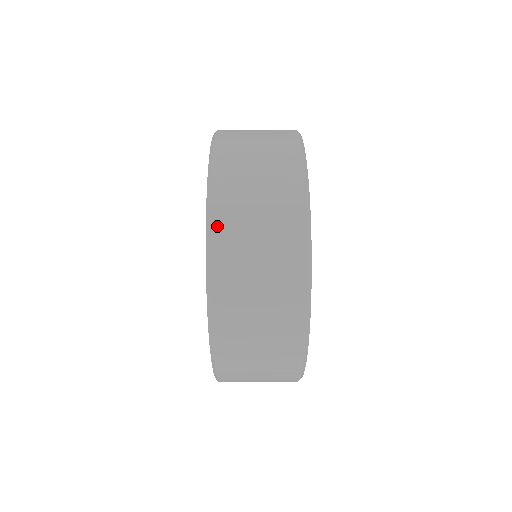
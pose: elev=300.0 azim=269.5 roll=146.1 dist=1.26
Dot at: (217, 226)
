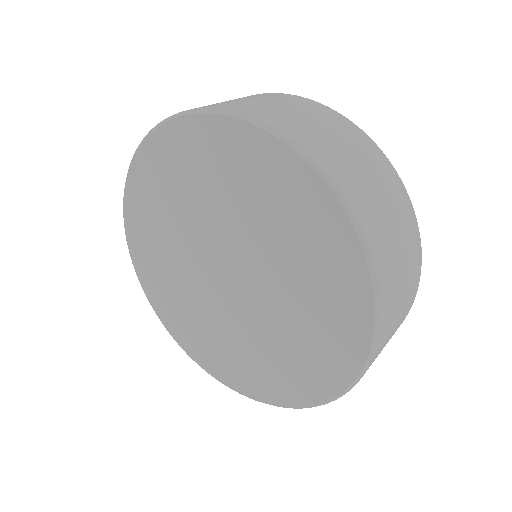
Dot at: occluded
